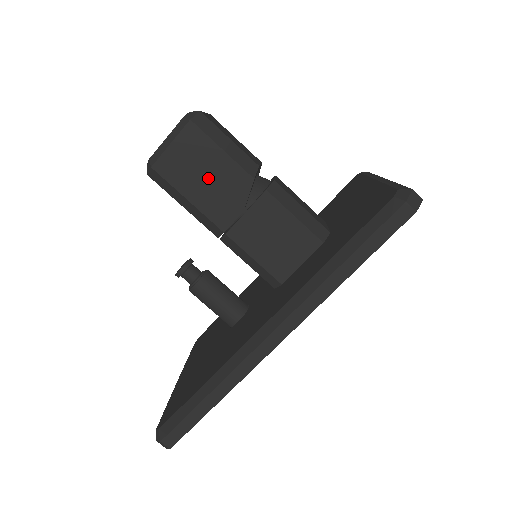
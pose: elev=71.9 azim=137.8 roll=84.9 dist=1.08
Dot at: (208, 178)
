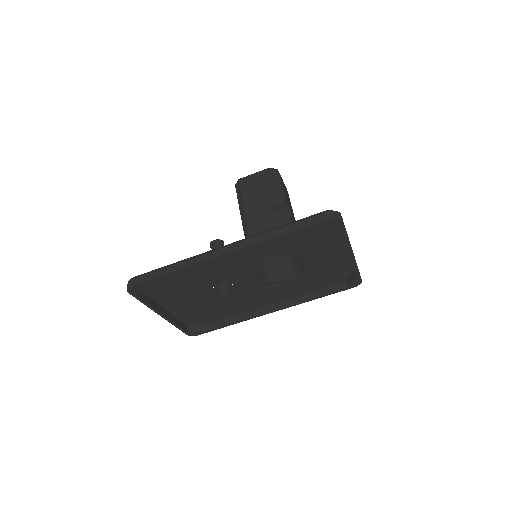
Dot at: (259, 194)
